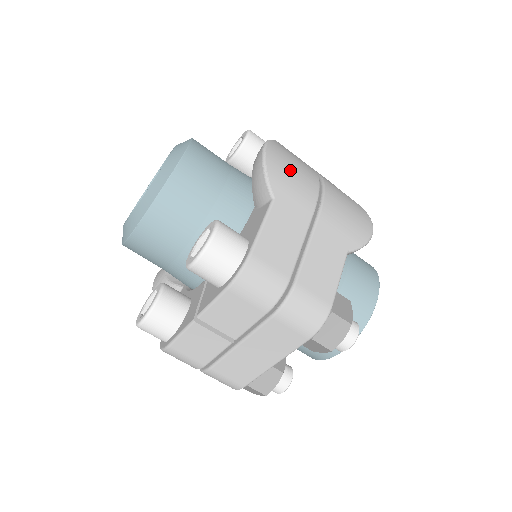
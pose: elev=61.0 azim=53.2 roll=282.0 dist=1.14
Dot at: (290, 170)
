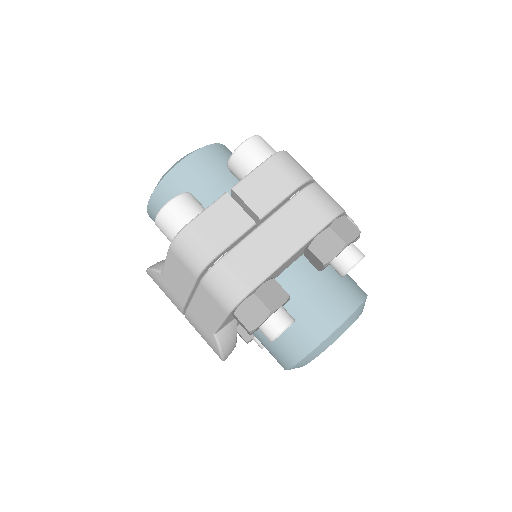
Dot at: occluded
